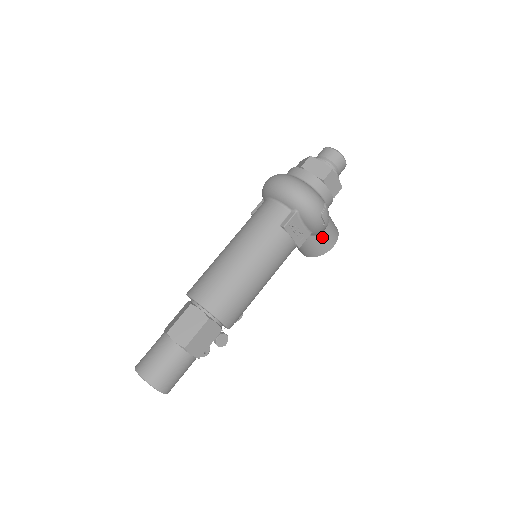
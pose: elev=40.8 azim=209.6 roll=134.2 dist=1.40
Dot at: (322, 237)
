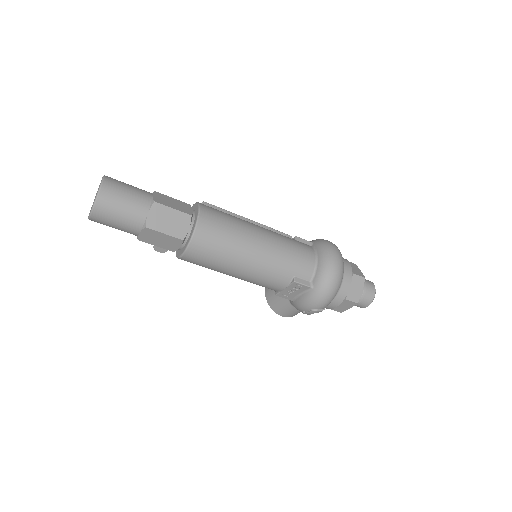
Dot at: (290, 307)
